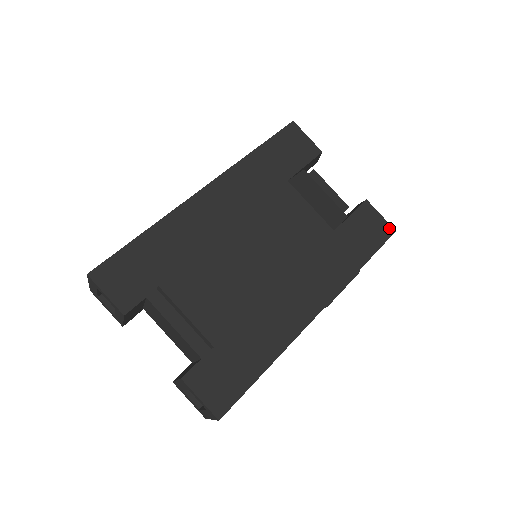
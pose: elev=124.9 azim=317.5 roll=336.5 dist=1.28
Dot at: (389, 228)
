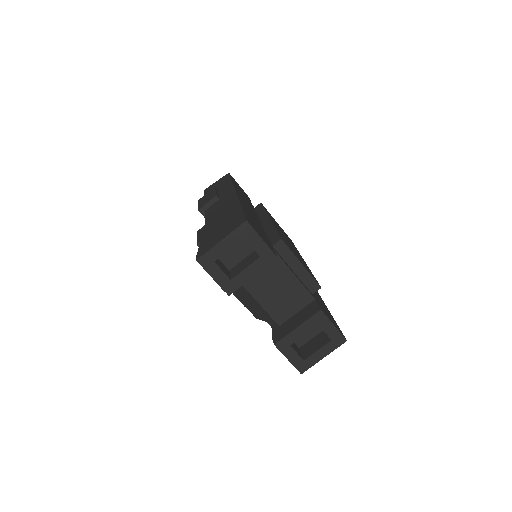
Dot at: occluded
